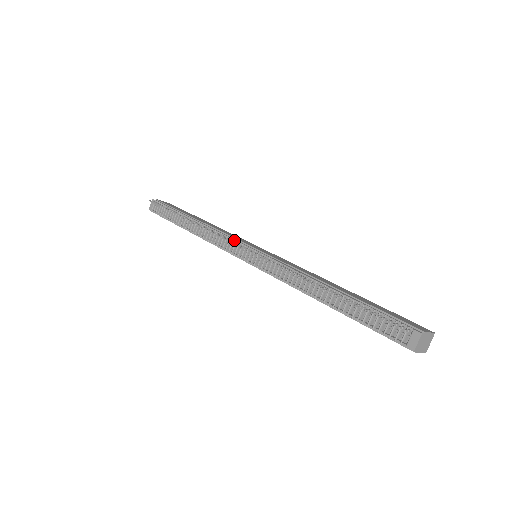
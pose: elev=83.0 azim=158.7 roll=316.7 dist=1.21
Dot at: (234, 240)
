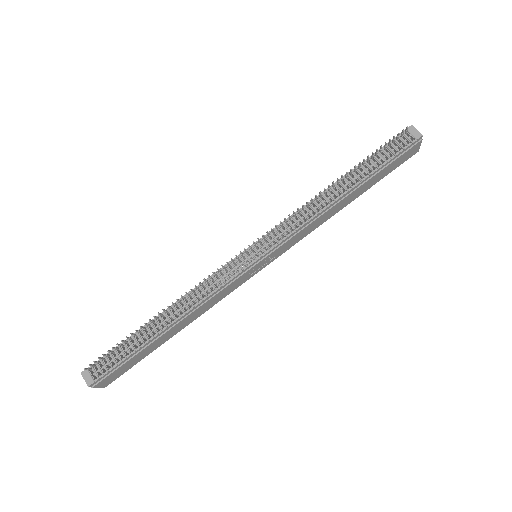
Dot at: (227, 264)
